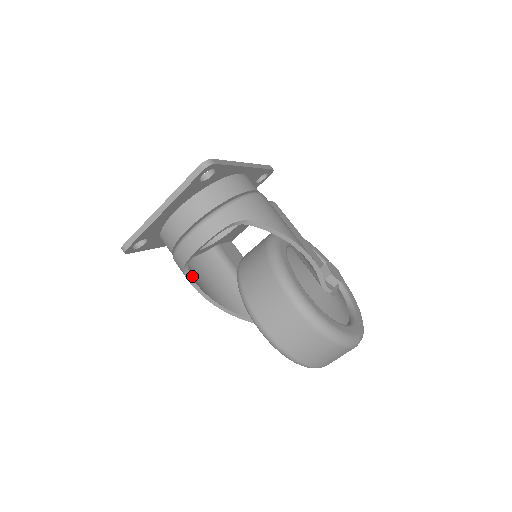
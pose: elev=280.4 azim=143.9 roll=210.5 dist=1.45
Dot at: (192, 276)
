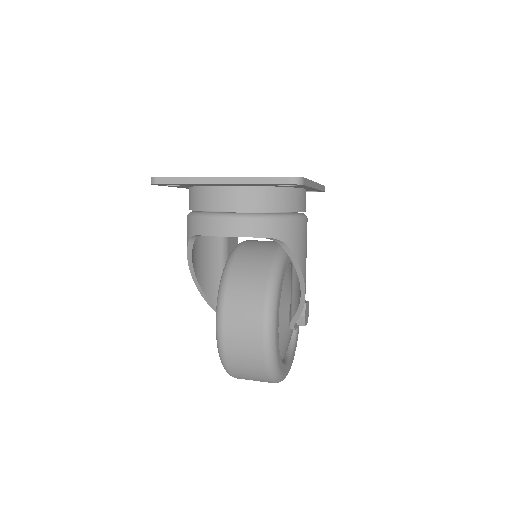
Dot at: occluded
